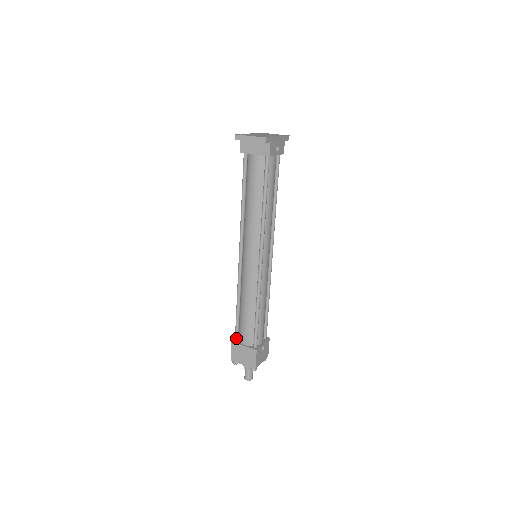
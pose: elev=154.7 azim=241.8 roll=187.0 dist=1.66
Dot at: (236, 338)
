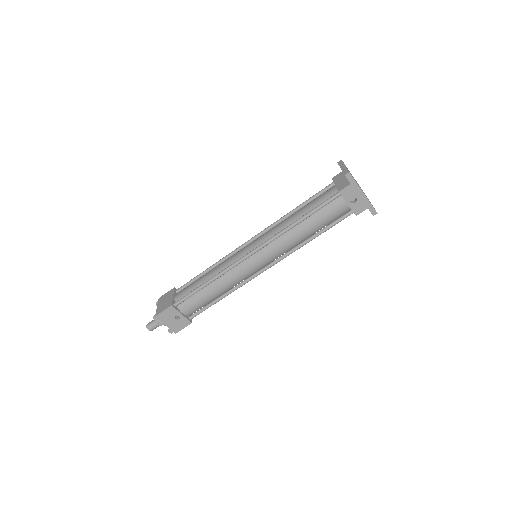
Dot at: (179, 288)
